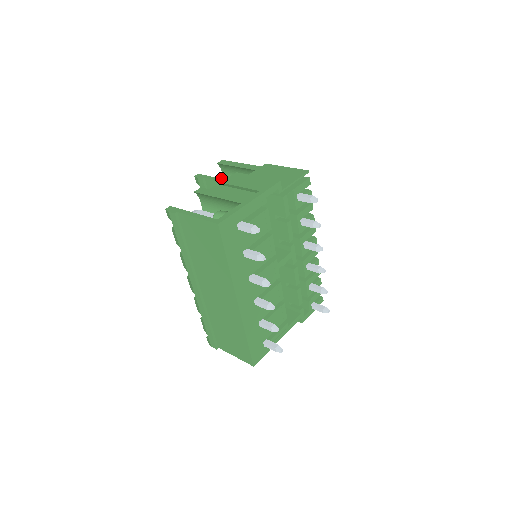
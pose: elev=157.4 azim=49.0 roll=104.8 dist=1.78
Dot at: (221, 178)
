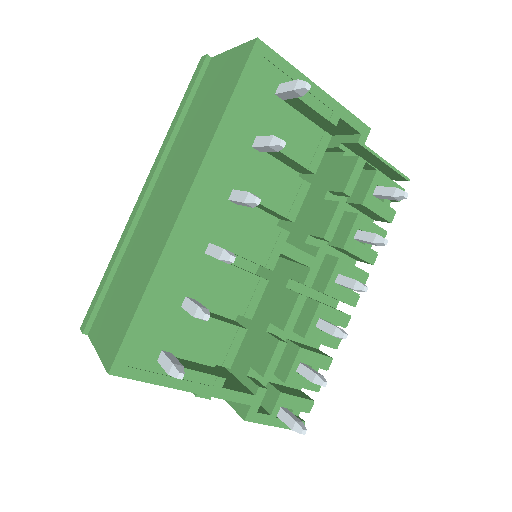
Dot at: occluded
